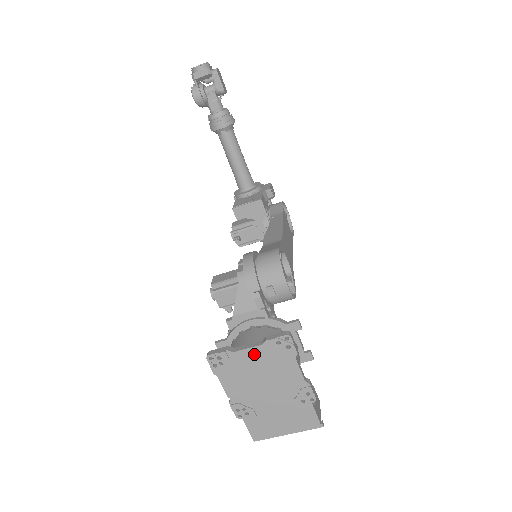
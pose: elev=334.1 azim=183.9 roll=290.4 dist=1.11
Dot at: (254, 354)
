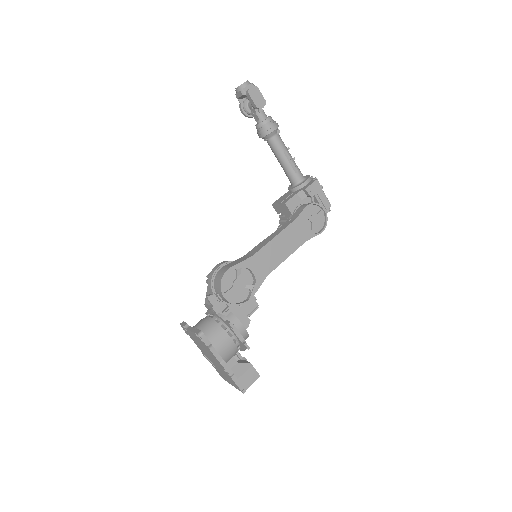
Dot at: (194, 335)
